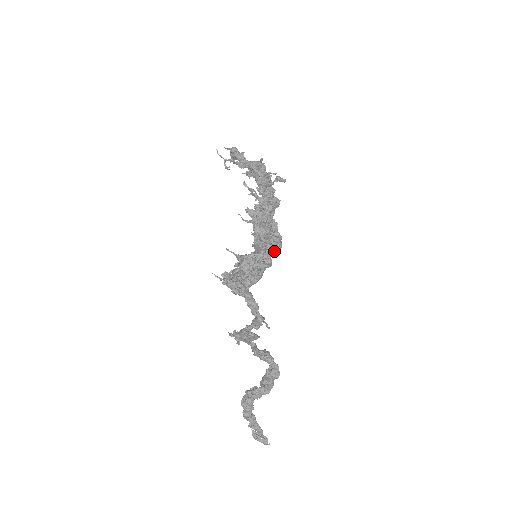
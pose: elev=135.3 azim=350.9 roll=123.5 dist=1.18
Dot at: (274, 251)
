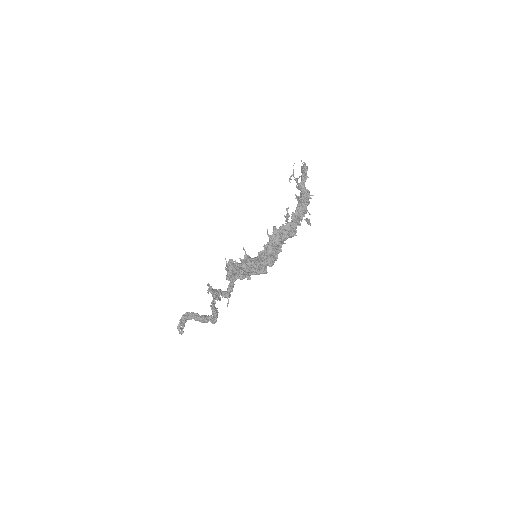
Dot at: (264, 273)
